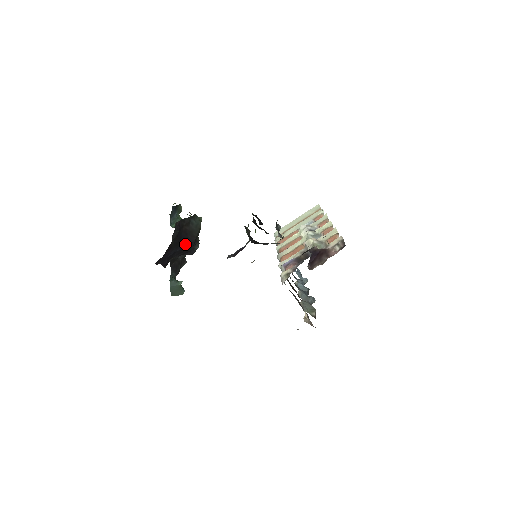
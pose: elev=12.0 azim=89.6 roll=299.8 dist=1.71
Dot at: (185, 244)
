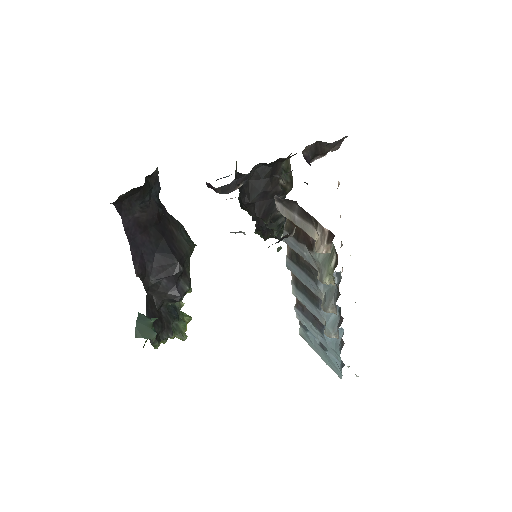
Dot at: (168, 250)
